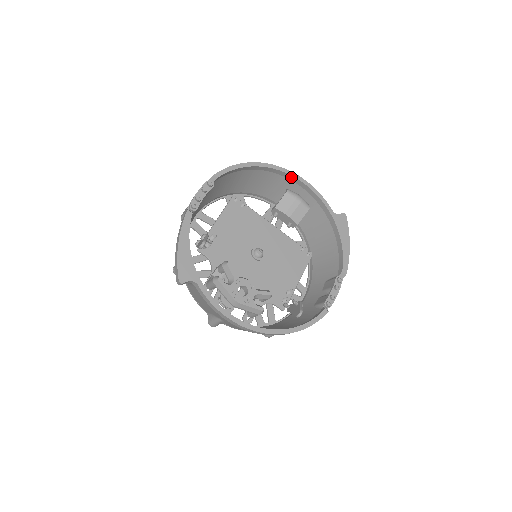
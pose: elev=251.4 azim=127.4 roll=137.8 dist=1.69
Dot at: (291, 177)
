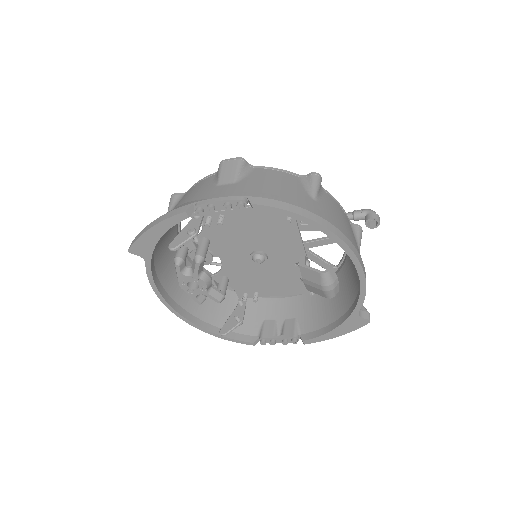
Dot at: (354, 261)
